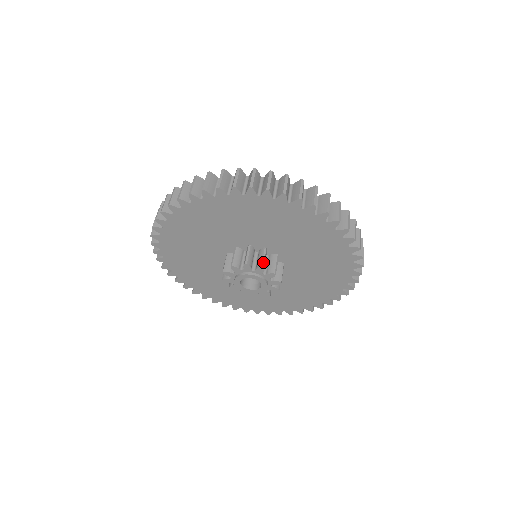
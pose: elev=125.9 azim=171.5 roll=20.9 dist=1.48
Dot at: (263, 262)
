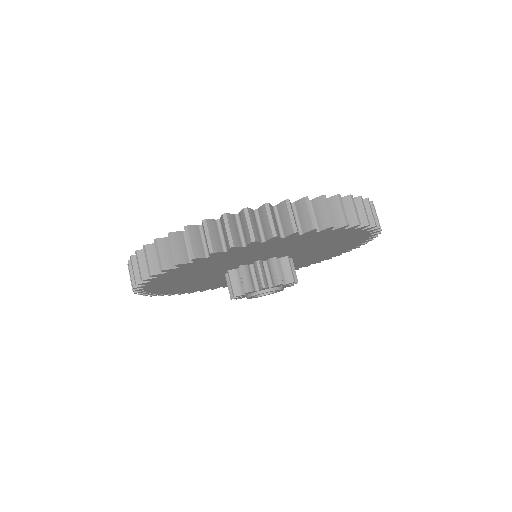
Dot at: (244, 286)
